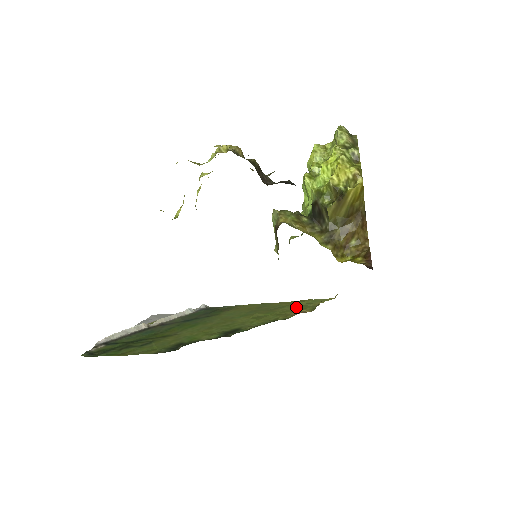
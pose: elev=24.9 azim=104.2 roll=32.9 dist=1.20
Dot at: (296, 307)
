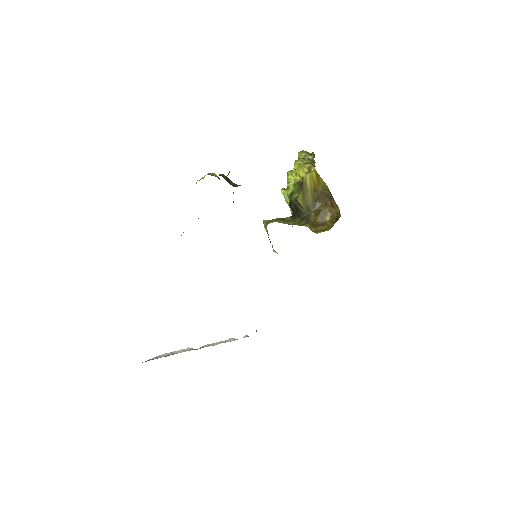
Dot at: occluded
